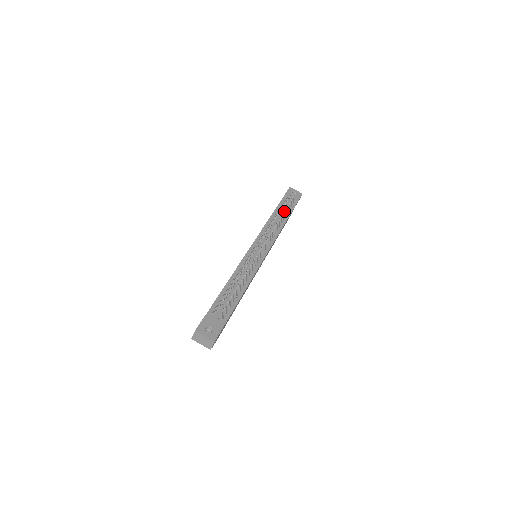
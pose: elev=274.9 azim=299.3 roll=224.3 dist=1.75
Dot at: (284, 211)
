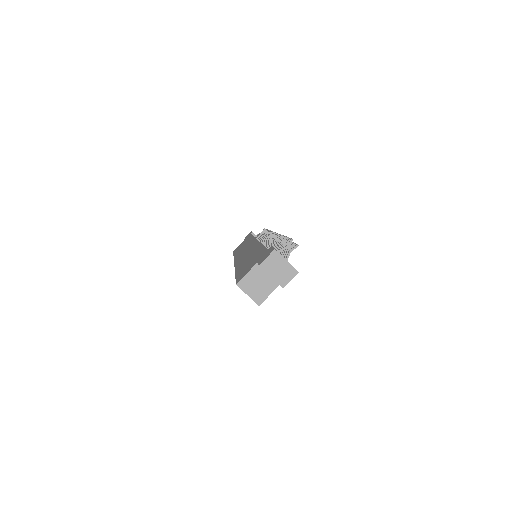
Dot at: occluded
